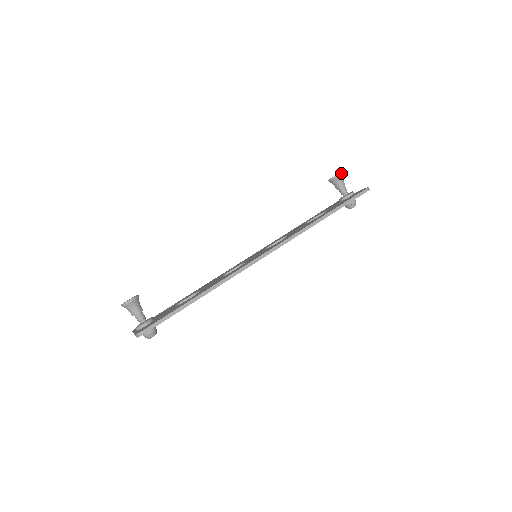
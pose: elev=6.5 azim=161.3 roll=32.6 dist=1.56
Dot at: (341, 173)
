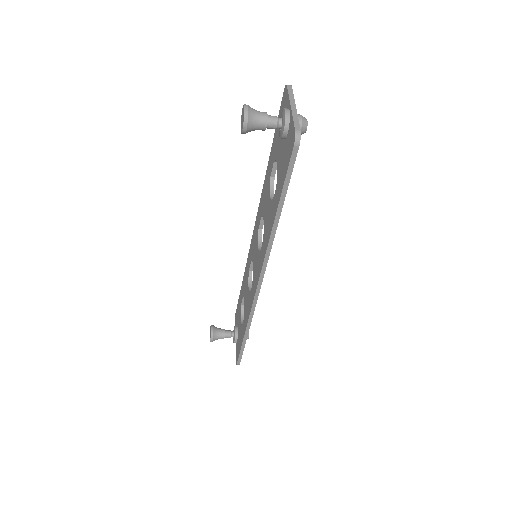
Dot at: (245, 121)
